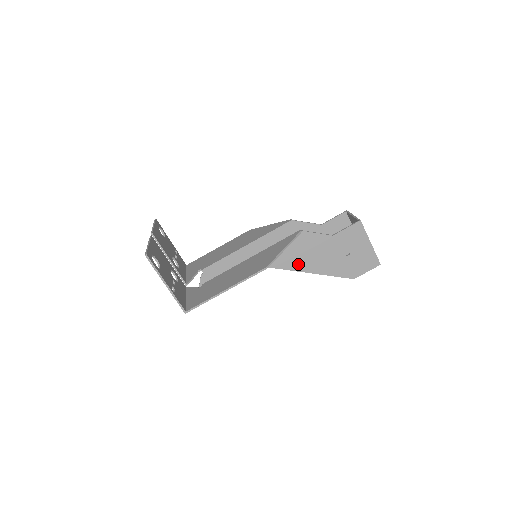
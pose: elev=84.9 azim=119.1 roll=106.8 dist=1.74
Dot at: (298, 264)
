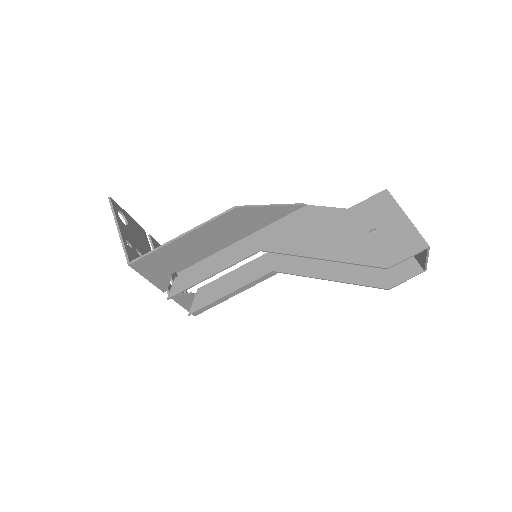
Dot at: (300, 246)
